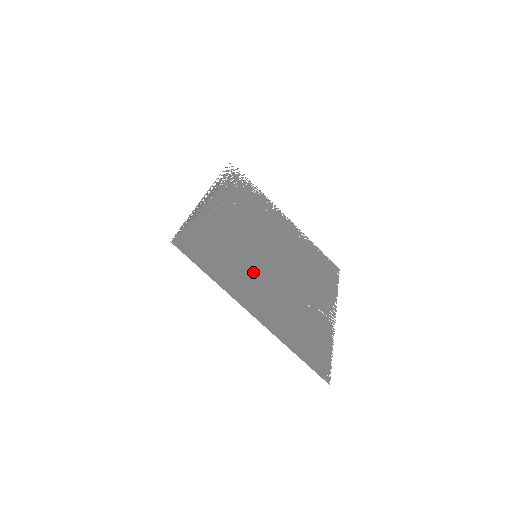
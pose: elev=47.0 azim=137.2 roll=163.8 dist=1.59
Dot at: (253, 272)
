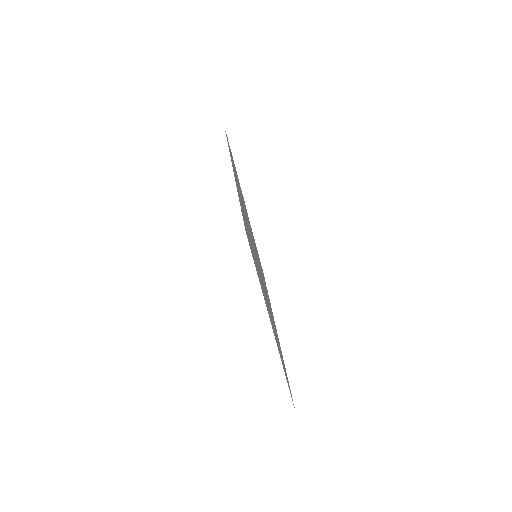
Dot at: occluded
